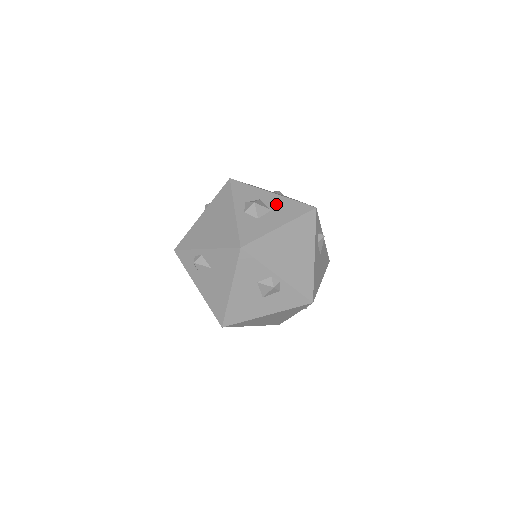
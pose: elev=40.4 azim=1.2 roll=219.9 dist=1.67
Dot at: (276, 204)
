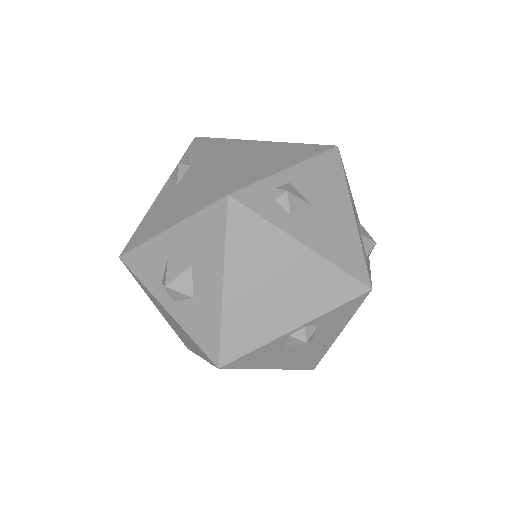
Dot at: (187, 247)
